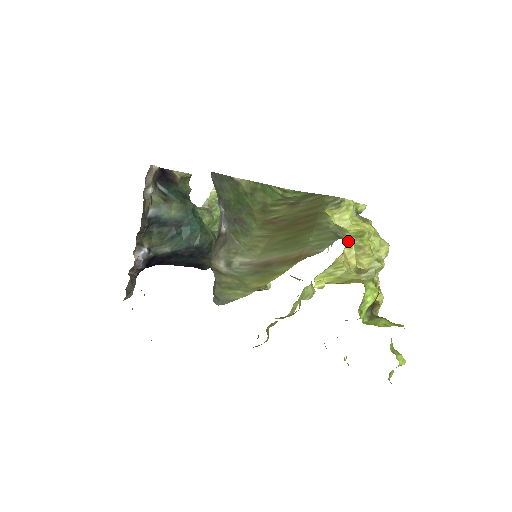
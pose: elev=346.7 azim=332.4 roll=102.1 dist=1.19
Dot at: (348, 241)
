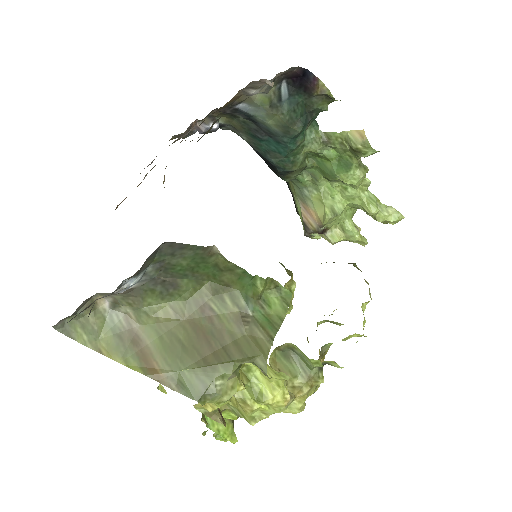
Dot at: (216, 403)
